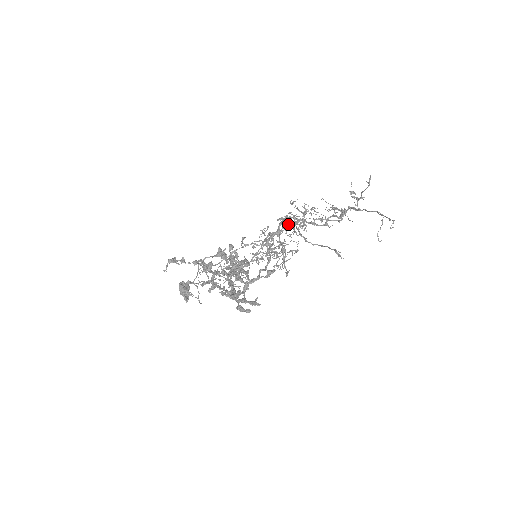
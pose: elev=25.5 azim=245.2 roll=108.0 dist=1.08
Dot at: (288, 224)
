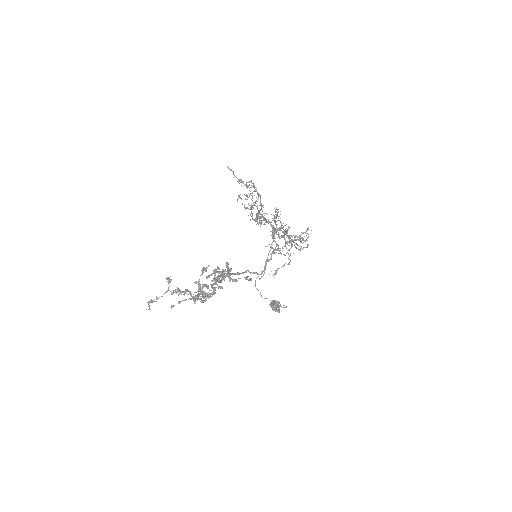
Dot at: (276, 217)
